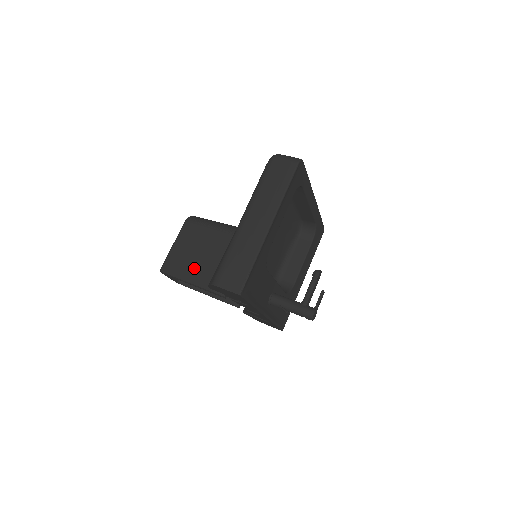
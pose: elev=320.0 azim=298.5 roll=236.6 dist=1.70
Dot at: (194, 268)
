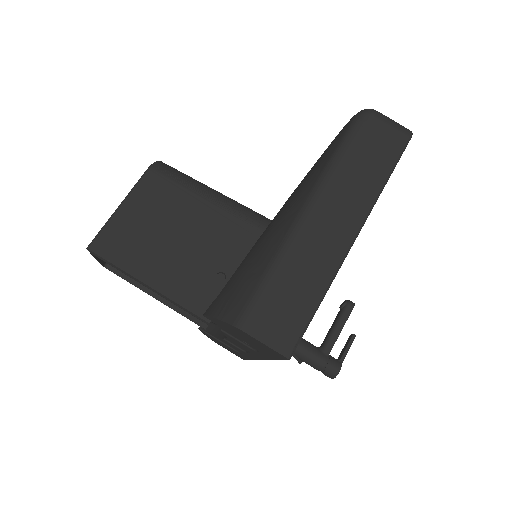
Dot at: (157, 259)
